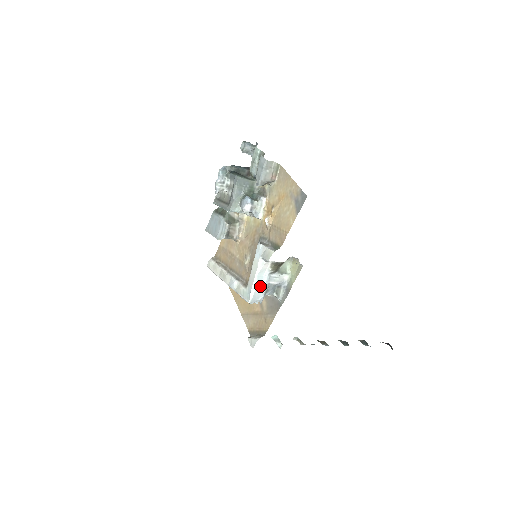
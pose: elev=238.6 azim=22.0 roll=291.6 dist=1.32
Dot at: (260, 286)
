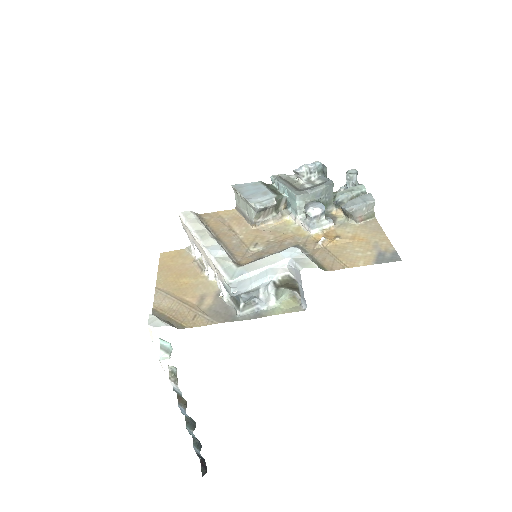
Dot at: (255, 280)
